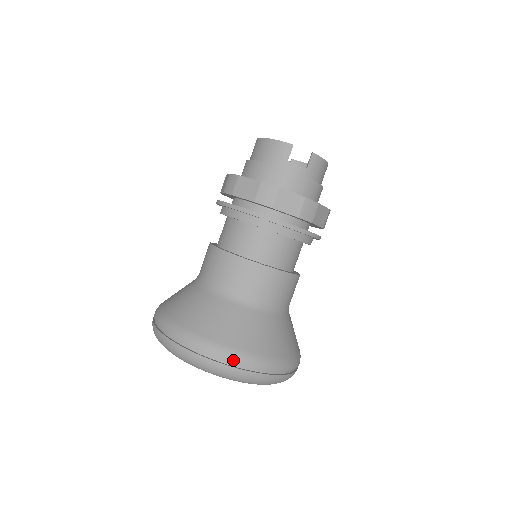
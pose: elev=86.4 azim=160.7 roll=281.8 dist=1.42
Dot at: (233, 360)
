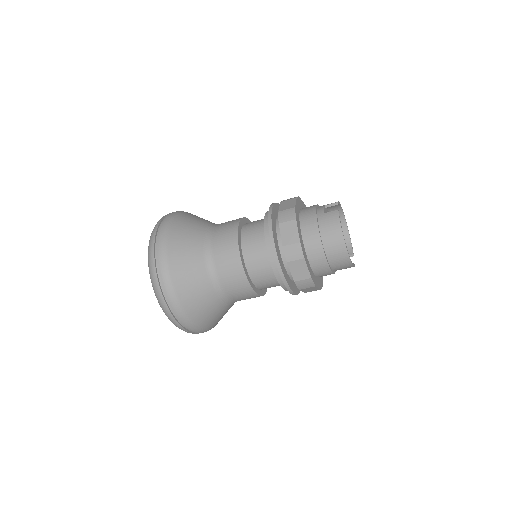
Dot at: occluded
